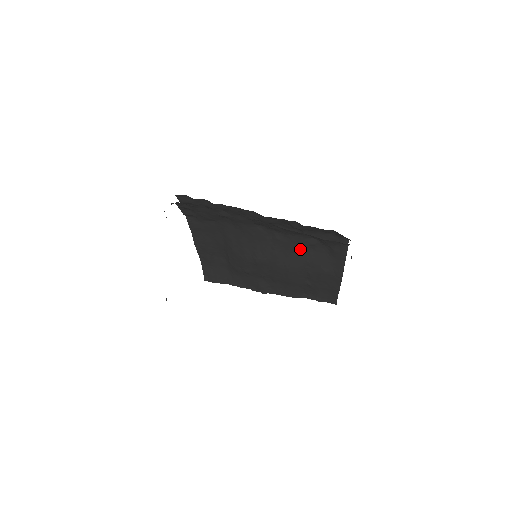
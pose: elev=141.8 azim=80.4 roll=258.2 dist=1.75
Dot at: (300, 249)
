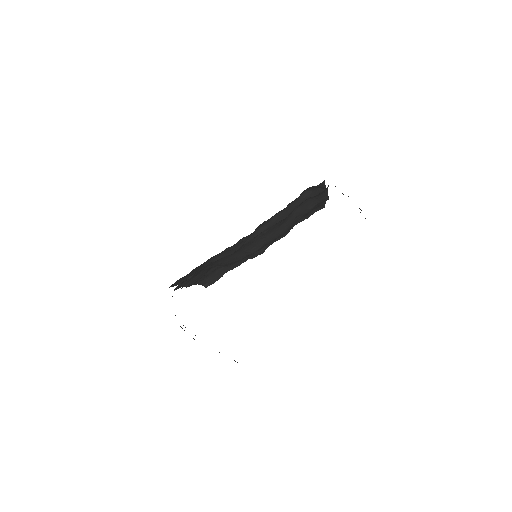
Dot at: (287, 219)
